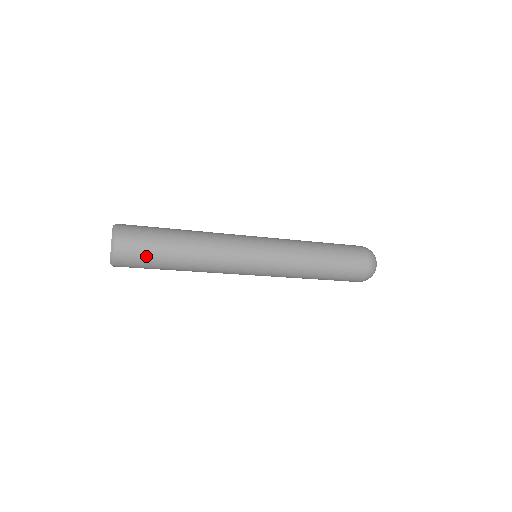
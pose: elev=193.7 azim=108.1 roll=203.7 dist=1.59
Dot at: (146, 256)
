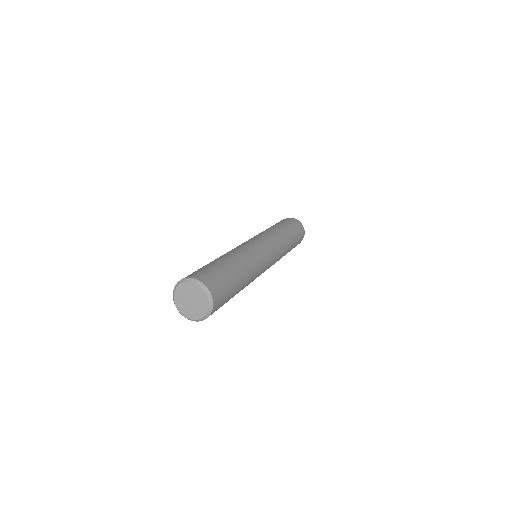
Dot at: (228, 291)
